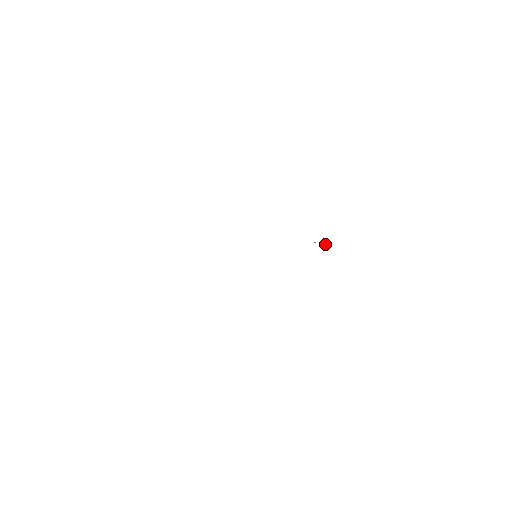
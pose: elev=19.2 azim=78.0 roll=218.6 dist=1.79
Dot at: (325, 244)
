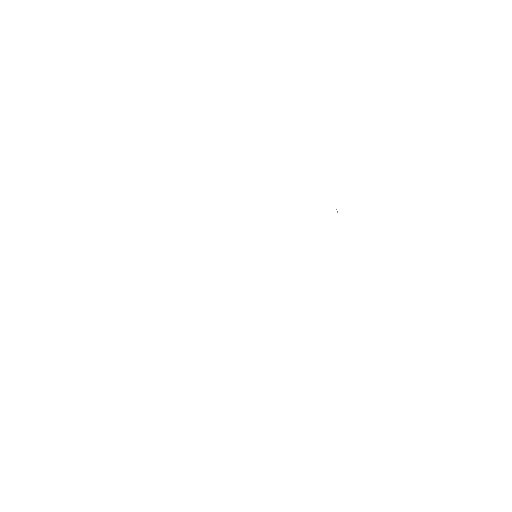
Dot at: occluded
